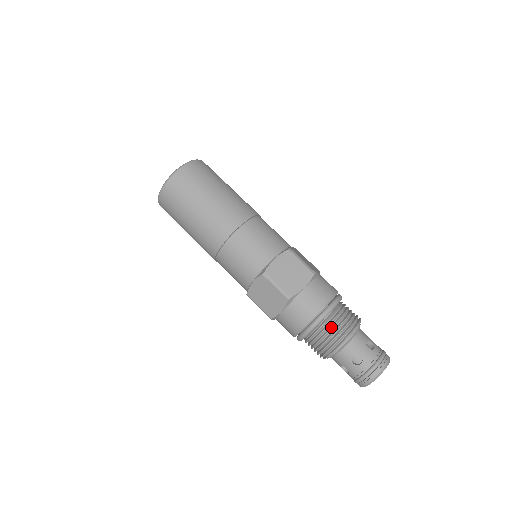
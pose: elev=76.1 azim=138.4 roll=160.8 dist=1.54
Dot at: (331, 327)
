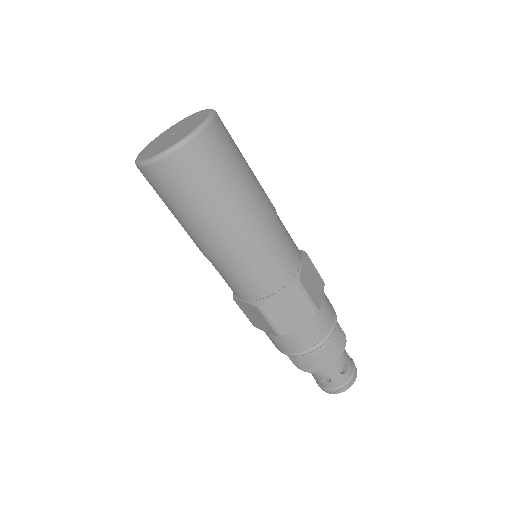
Dot at: (313, 360)
